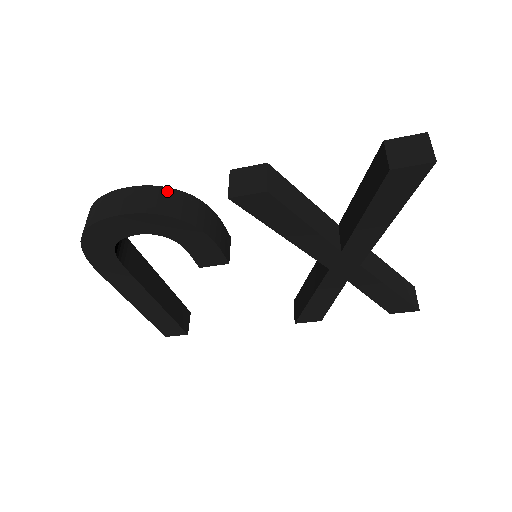
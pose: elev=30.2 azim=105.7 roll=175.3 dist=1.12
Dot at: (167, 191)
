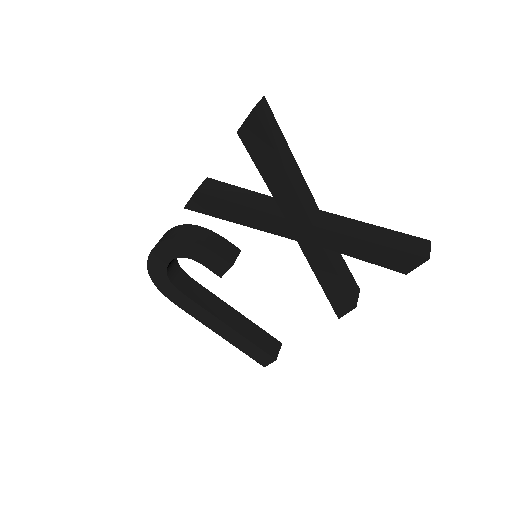
Dot at: (177, 227)
